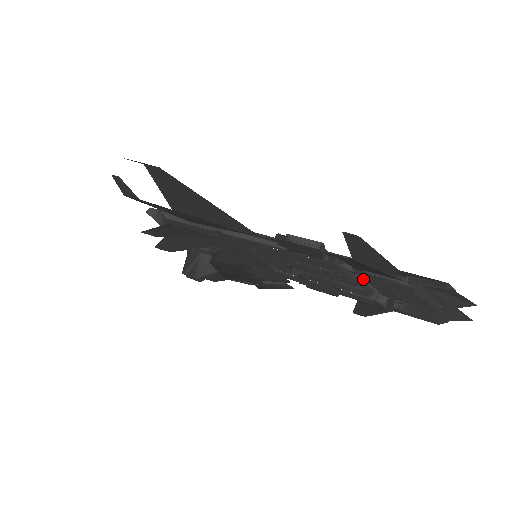
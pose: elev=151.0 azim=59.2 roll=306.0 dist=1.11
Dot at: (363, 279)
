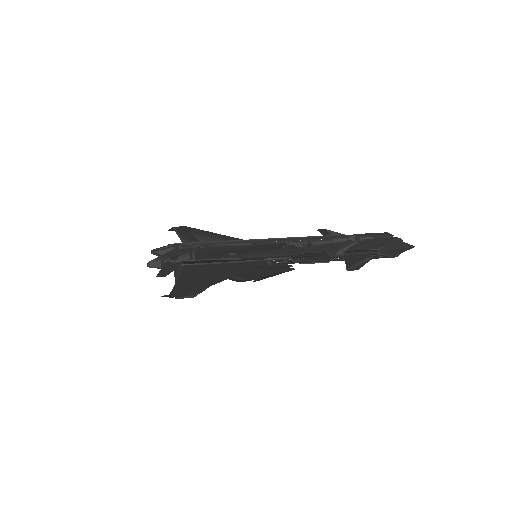
Dot at: occluded
